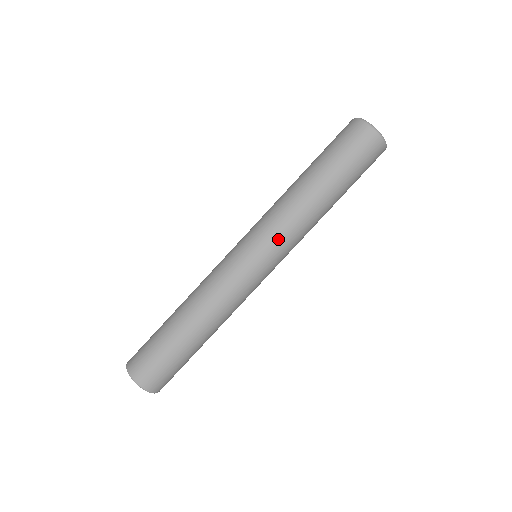
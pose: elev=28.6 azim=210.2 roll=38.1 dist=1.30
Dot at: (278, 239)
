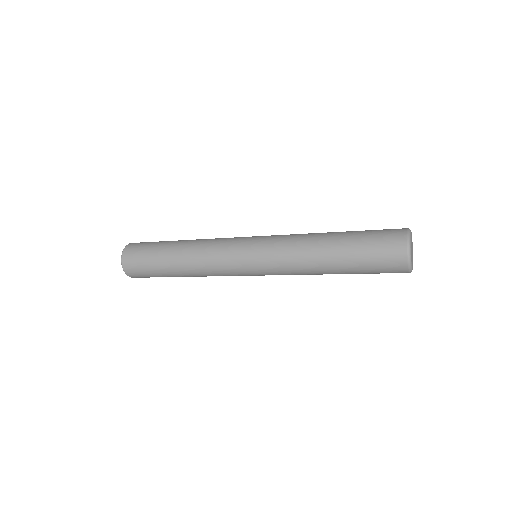
Dot at: (272, 258)
